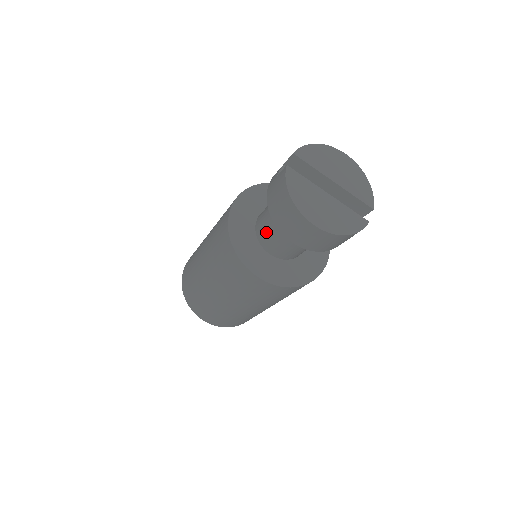
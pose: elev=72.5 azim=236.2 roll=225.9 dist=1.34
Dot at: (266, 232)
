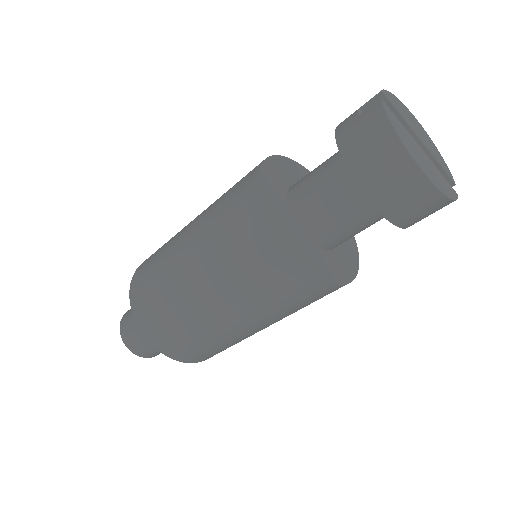
Dot at: (312, 202)
